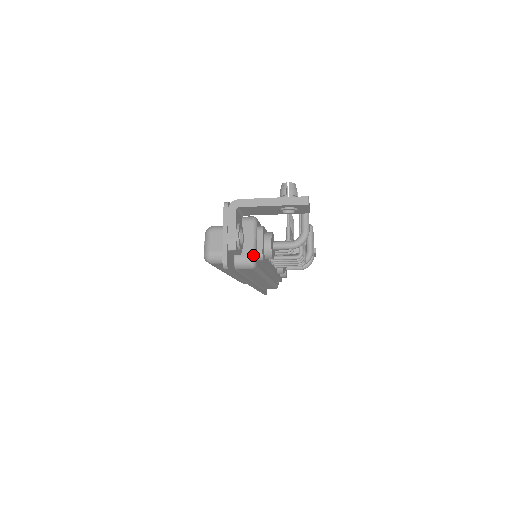
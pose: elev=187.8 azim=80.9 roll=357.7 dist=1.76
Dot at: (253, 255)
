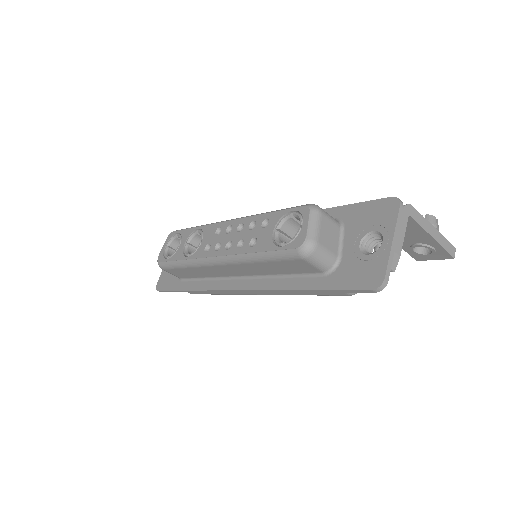
Dot at: occluded
